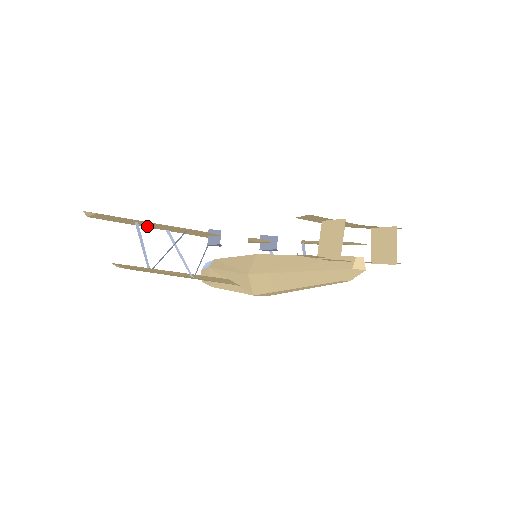
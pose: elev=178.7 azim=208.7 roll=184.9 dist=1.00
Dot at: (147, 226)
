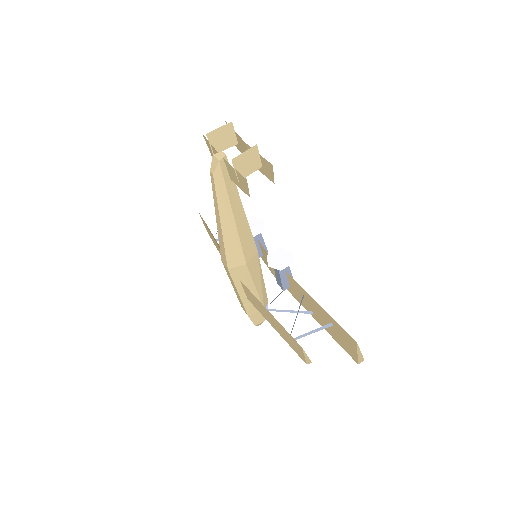
Dot at: occluded
